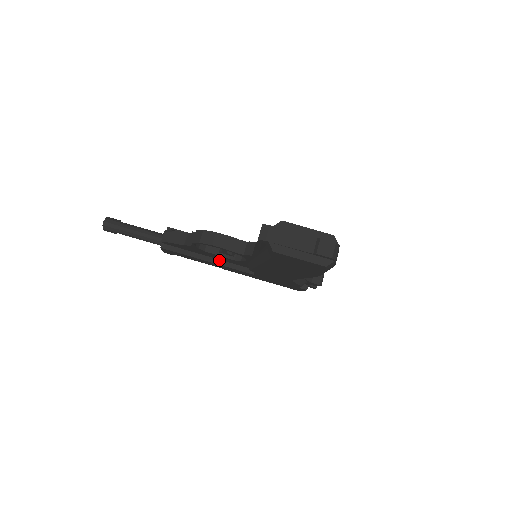
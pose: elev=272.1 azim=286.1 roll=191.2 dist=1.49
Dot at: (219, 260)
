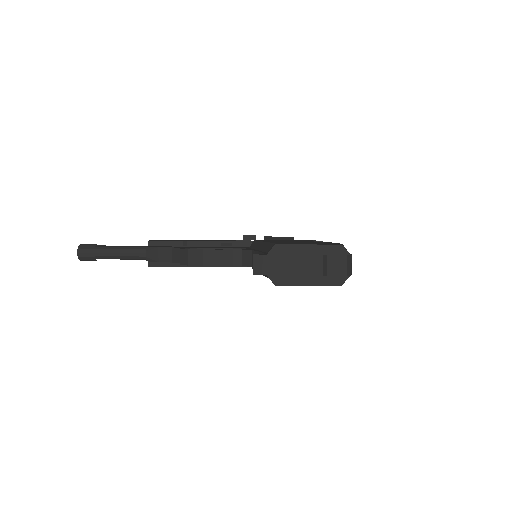
Dot at: occluded
